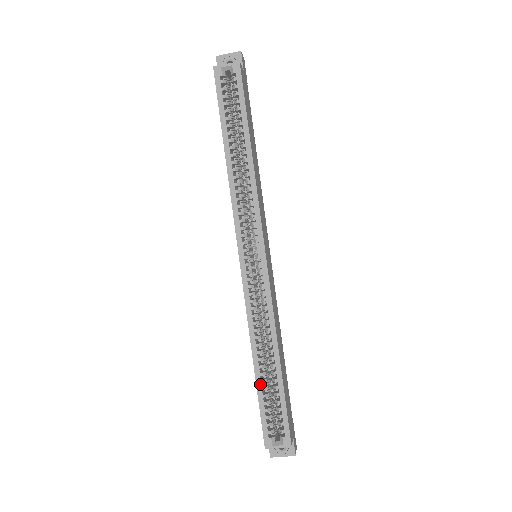
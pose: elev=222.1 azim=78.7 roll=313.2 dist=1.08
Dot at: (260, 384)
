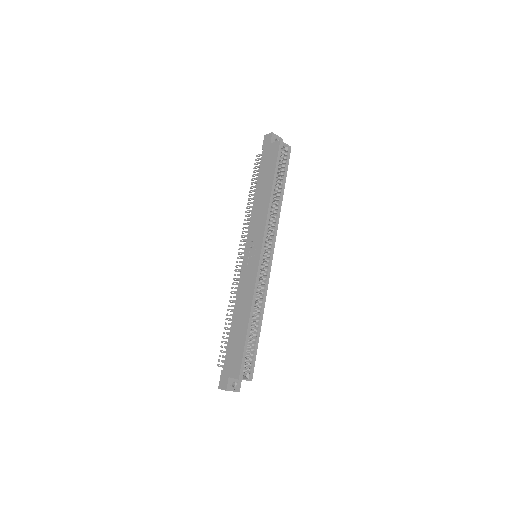
Dot at: (248, 335)
